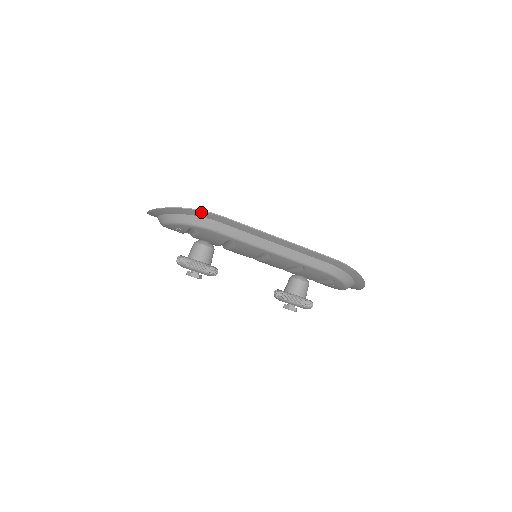
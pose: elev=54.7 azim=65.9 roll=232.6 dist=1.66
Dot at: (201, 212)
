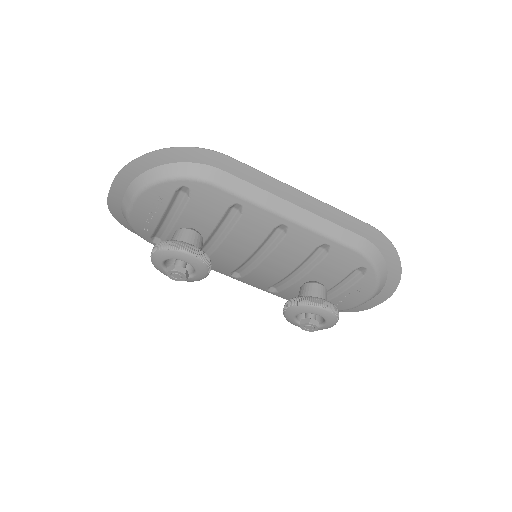
Dot at: (199, 151)
